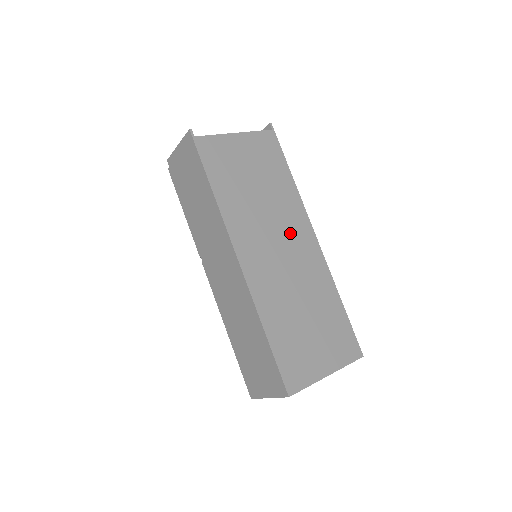
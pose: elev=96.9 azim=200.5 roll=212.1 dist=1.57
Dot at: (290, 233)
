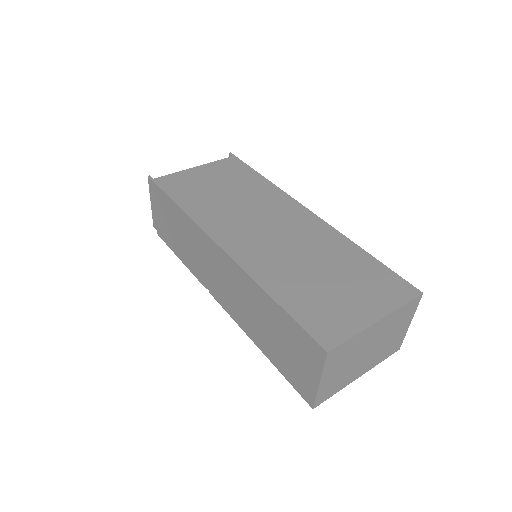
Dot at: (276, 214)
